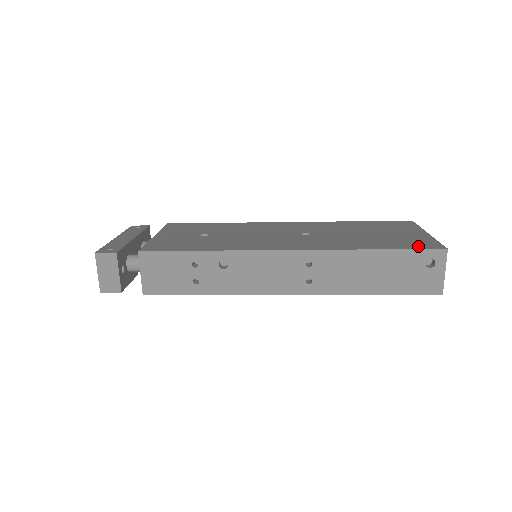
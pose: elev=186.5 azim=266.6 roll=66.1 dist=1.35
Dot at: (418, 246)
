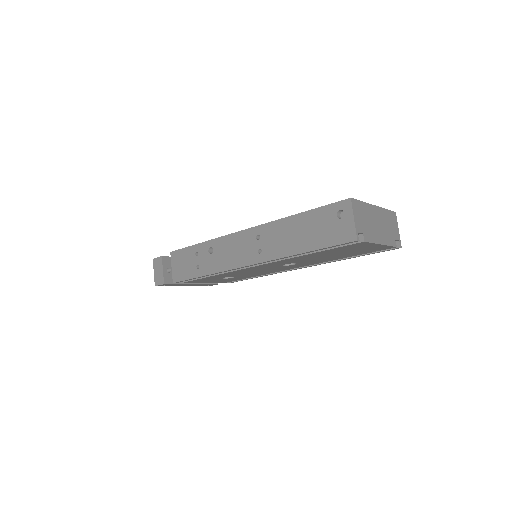
Dot at: occluded
